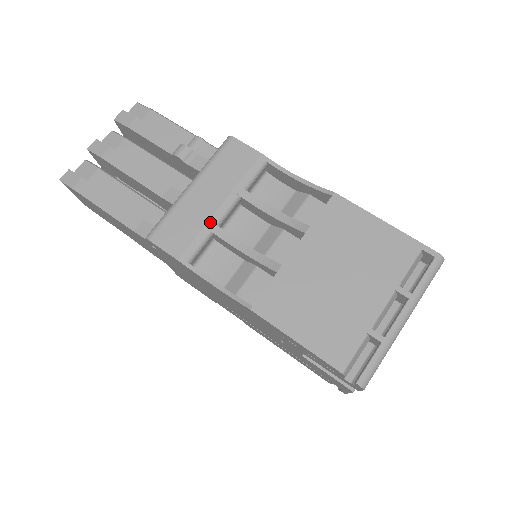
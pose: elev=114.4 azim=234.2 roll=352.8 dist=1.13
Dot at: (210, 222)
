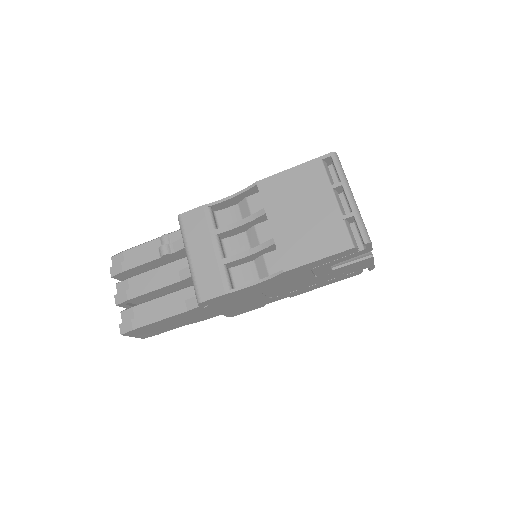
Dot at: (218, 261)
